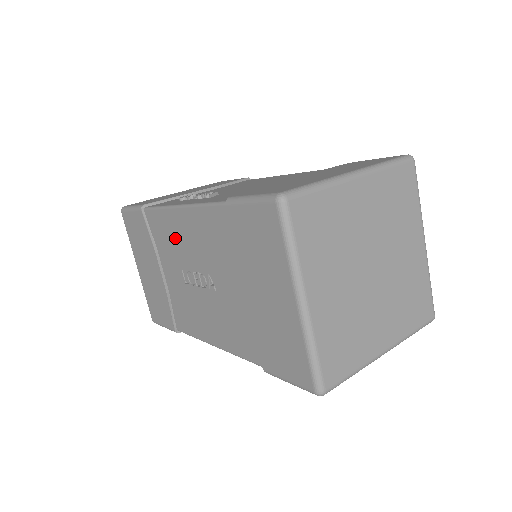
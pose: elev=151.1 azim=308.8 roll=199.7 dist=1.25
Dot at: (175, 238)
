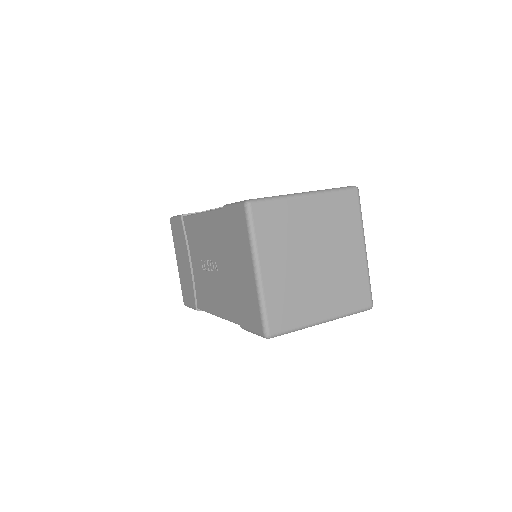
Dot at: (198, 236)
